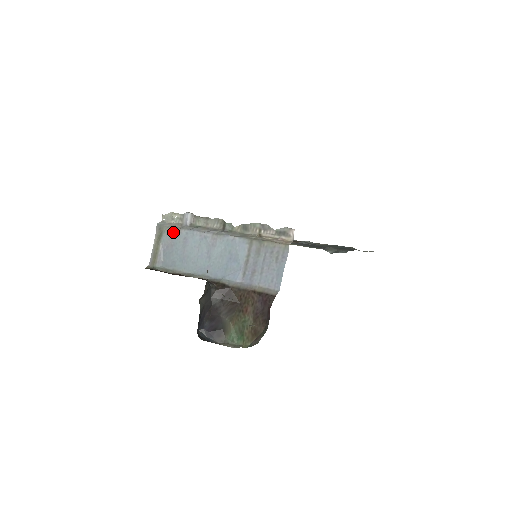
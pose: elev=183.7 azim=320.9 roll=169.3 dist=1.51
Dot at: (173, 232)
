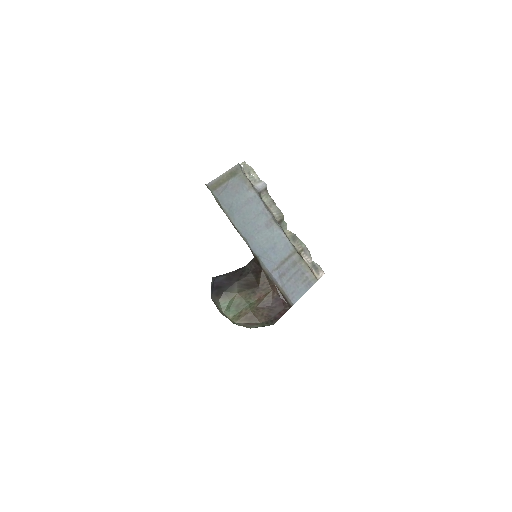
Dot at: (245, 183)
